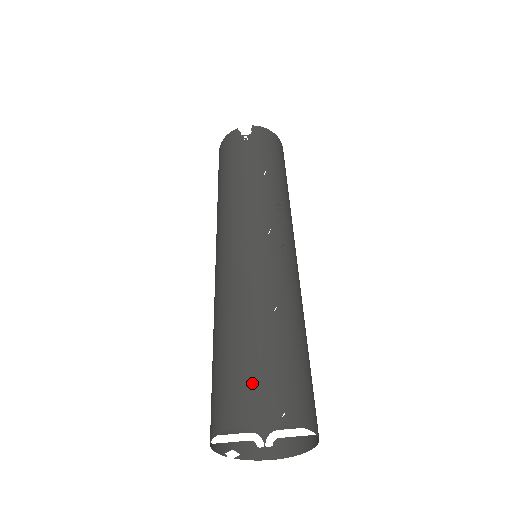
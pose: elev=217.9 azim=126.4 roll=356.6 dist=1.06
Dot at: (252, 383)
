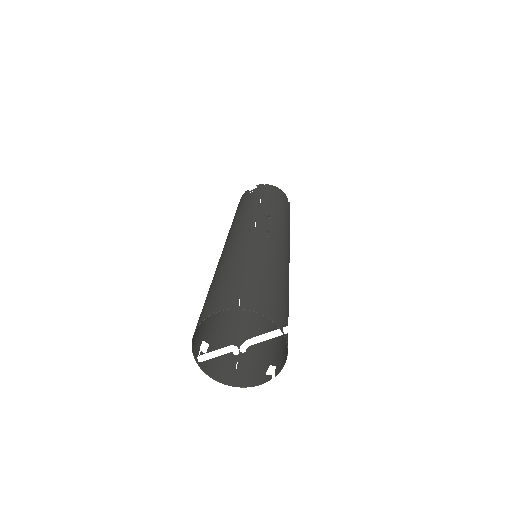
Dot at: (221, 294)
